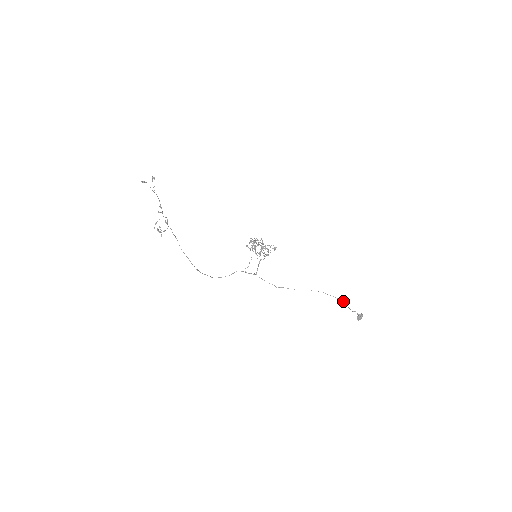
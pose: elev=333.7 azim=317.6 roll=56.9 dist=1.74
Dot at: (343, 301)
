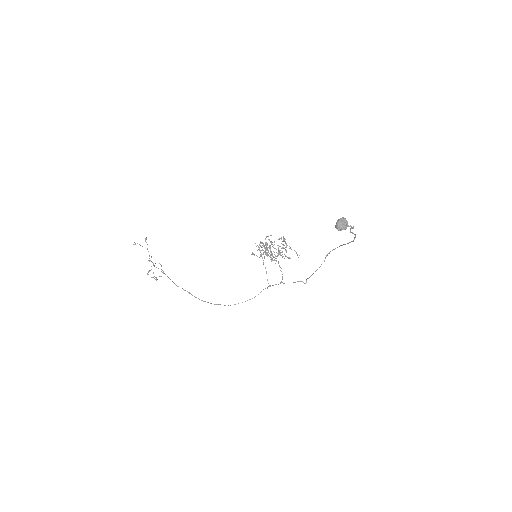
Dot at: (354, 234)
